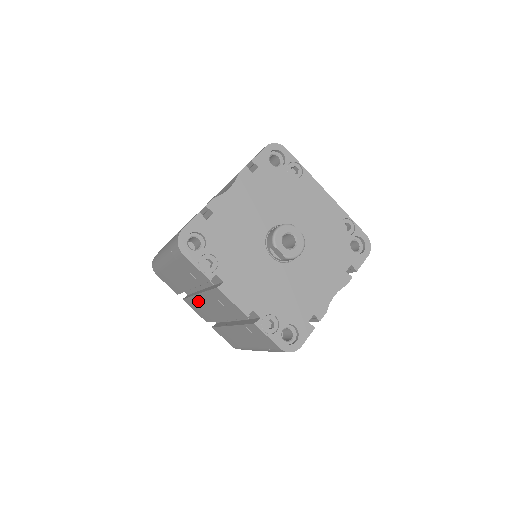
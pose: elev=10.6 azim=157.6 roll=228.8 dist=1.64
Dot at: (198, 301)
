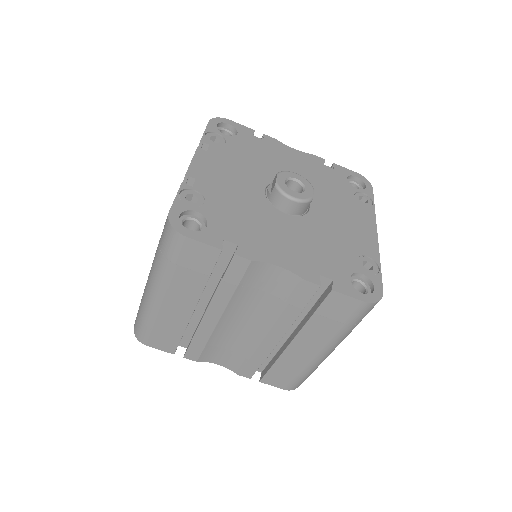
Dot at: occluded
